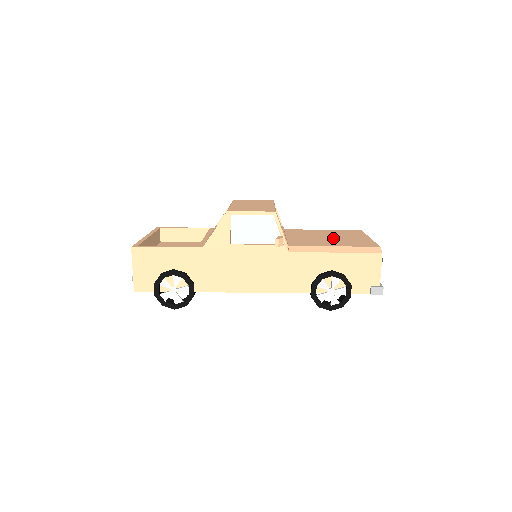
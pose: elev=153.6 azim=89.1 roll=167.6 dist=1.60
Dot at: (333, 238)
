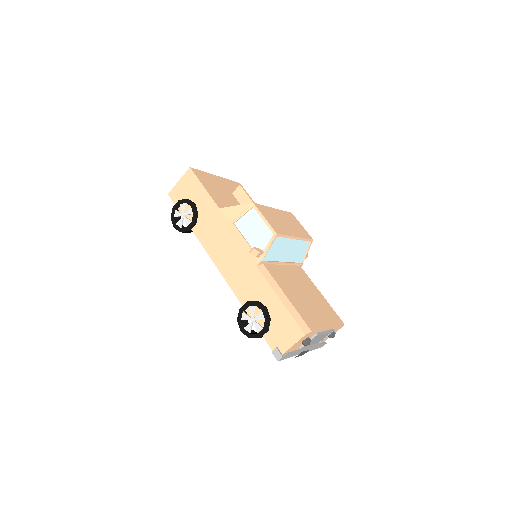
Dot at: (306, 298)
